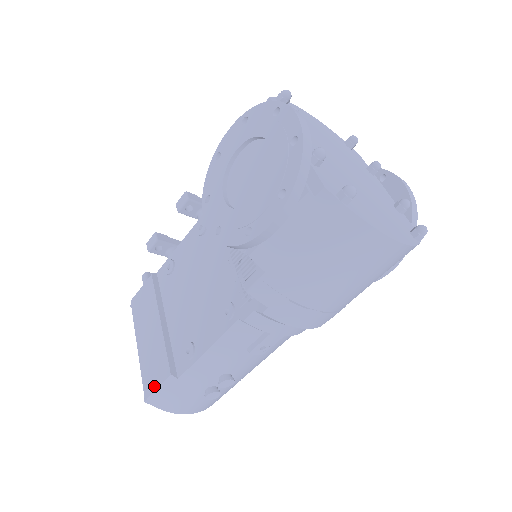
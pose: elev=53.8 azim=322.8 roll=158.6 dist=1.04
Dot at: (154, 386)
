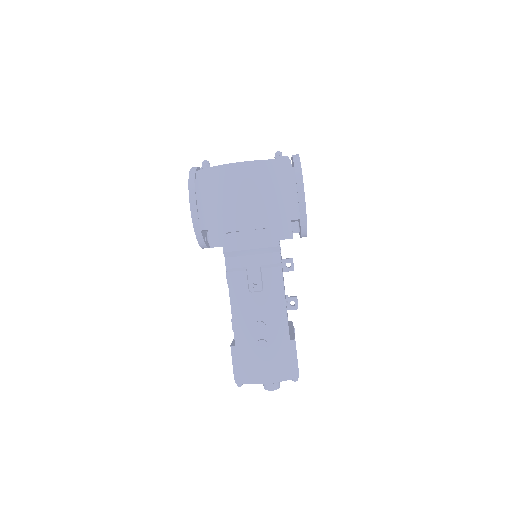
Dot at: (233, 367)
